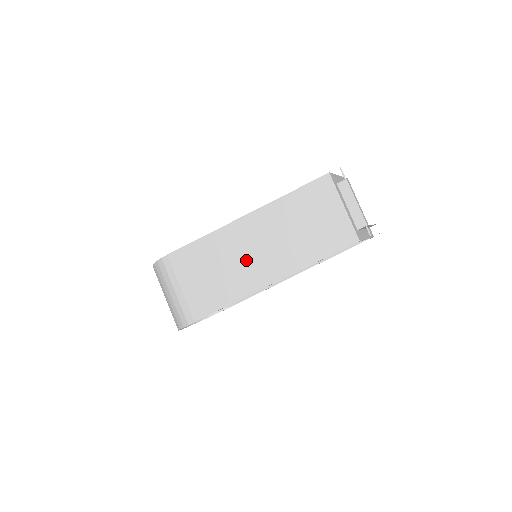
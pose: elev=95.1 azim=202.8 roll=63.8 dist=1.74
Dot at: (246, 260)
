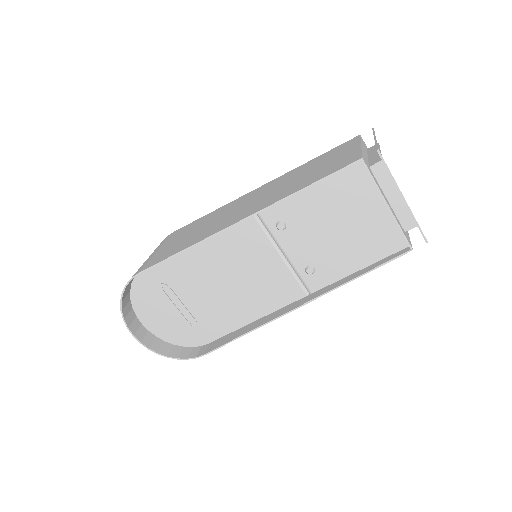
Dot at: (234, 212)
